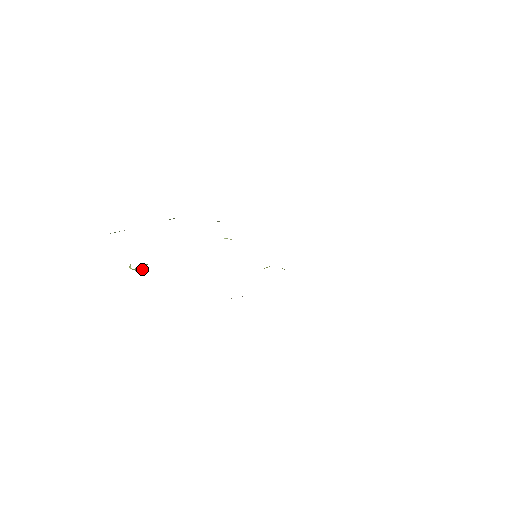
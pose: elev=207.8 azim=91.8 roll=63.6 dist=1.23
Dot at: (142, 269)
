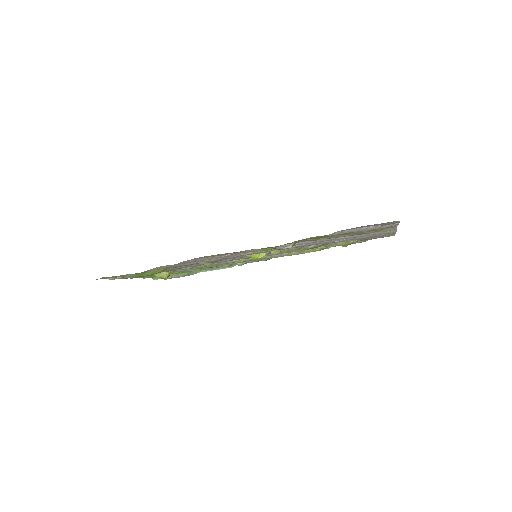
Dot at: (165, 278)
